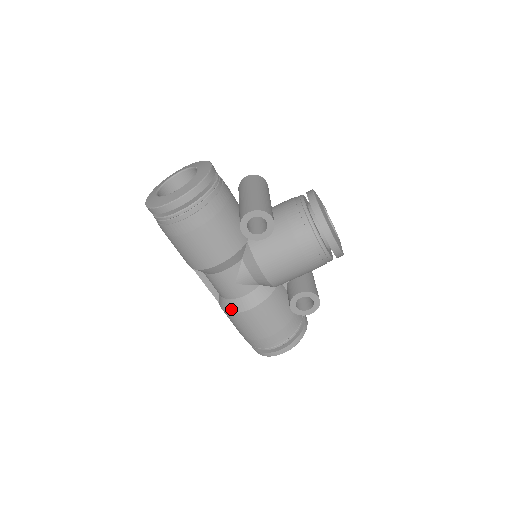
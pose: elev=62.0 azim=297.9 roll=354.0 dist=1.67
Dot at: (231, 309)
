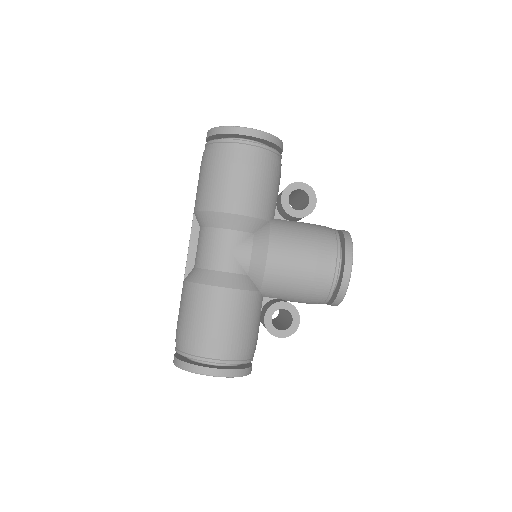
Dot at: (203, 279)
